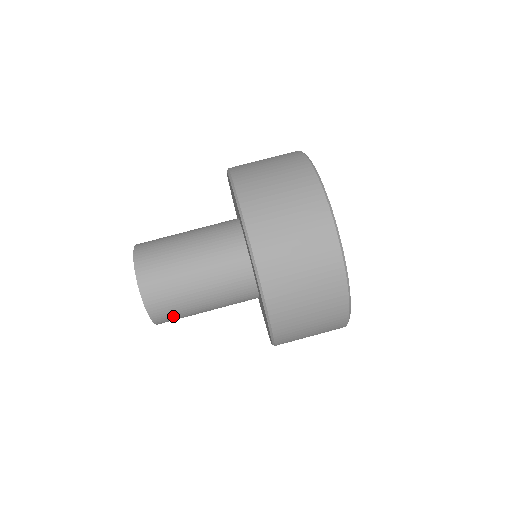
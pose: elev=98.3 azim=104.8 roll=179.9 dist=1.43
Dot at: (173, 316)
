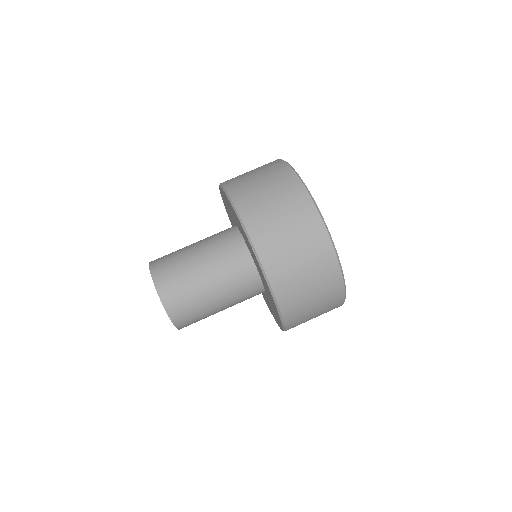
Dot at: occluded
